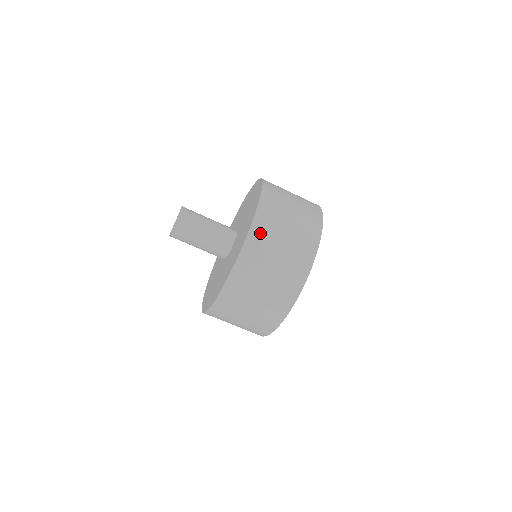
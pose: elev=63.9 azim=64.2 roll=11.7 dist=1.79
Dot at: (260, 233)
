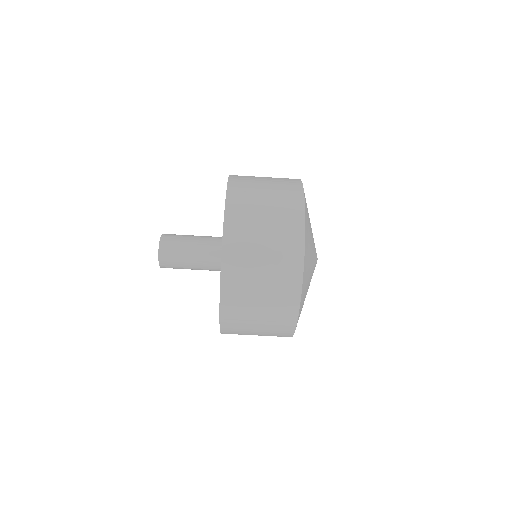
Dot at: (233, 275)
